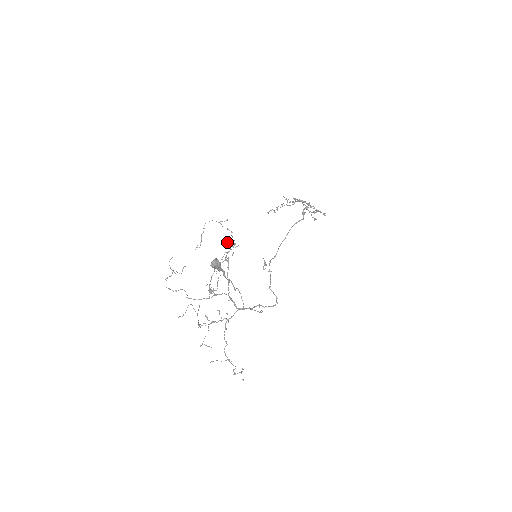
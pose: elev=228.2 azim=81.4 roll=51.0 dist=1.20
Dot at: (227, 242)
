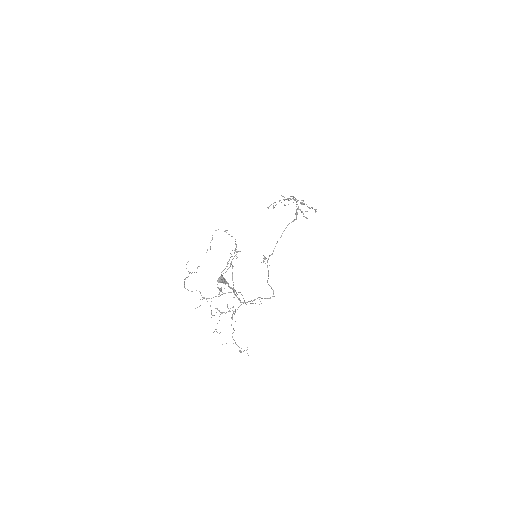
Dot at: occluded
